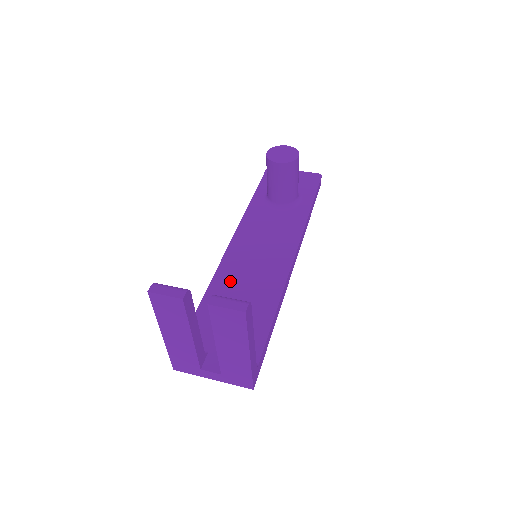
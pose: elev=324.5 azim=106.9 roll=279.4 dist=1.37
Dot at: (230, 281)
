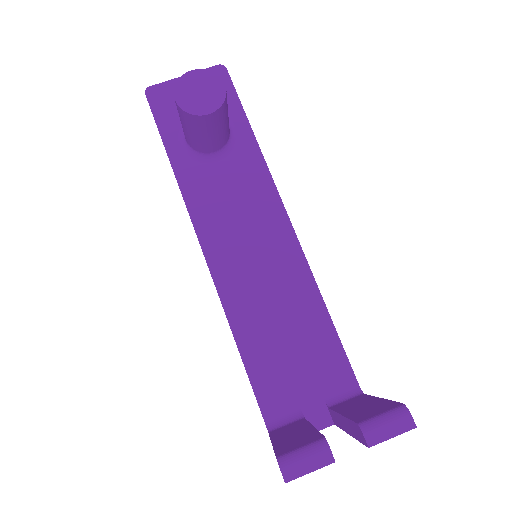
Dot at: (249, 306)
